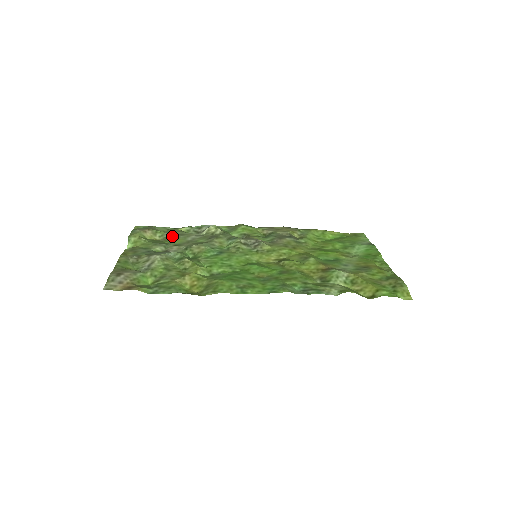
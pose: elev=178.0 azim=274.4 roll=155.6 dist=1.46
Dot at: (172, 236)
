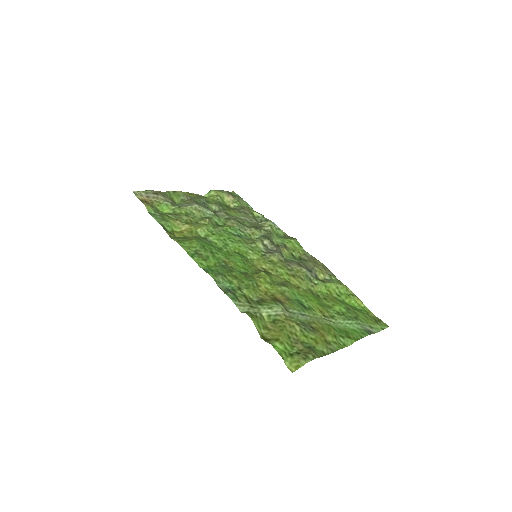
Dot at: (238, 209)
